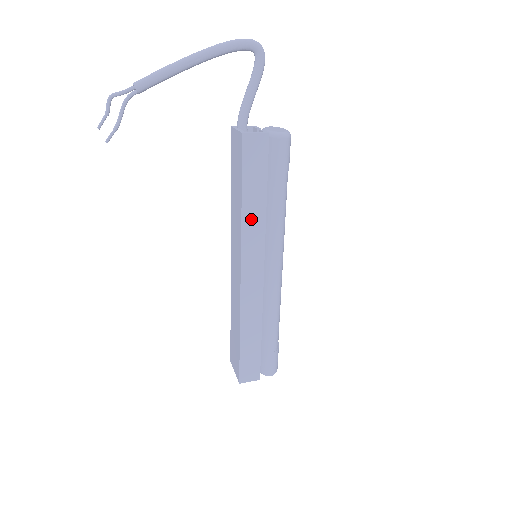
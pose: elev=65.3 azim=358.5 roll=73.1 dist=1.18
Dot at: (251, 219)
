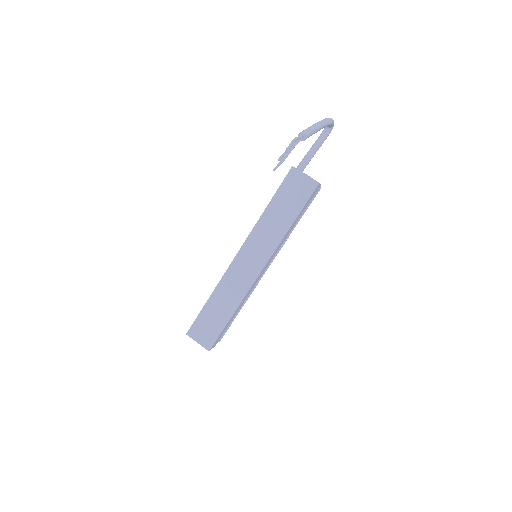
Dot at: (286, 235)
